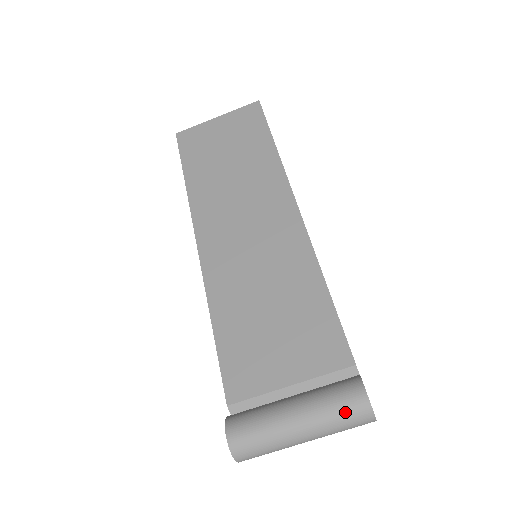
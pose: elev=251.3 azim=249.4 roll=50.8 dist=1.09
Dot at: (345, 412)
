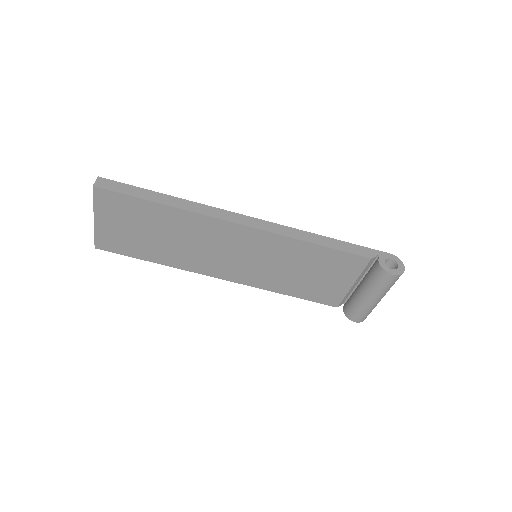
Dot at: (392, 284)
